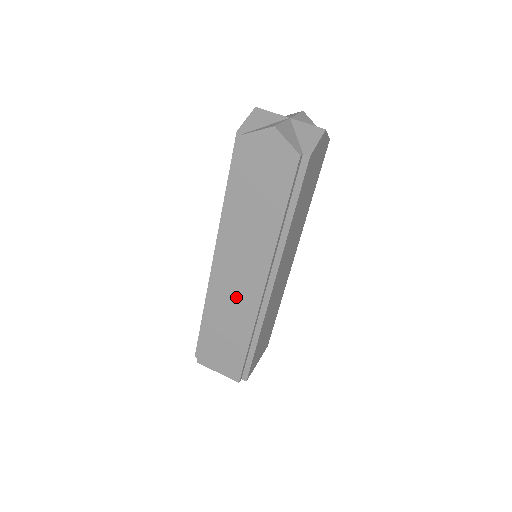
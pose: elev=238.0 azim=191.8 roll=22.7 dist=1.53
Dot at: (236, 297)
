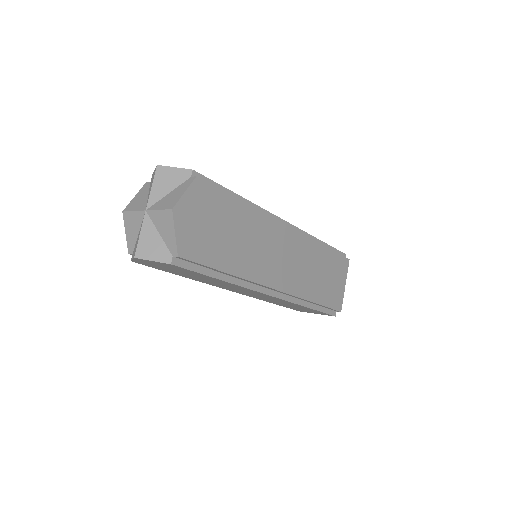
Dot at: (266, 298)
